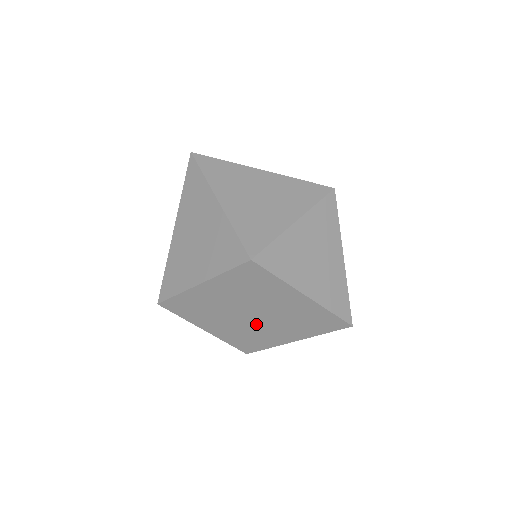
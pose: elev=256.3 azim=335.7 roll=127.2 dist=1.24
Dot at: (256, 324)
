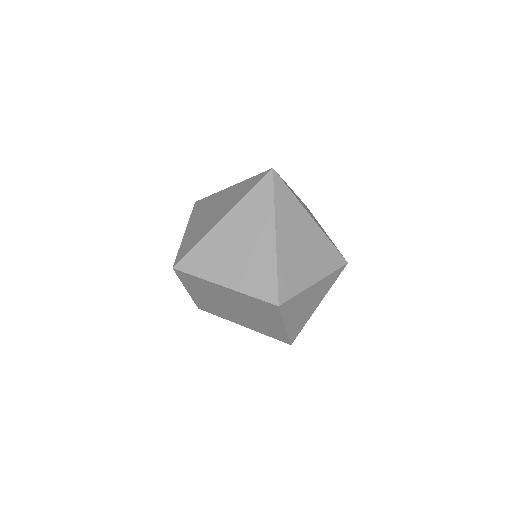
Dot at: (230, 311)
